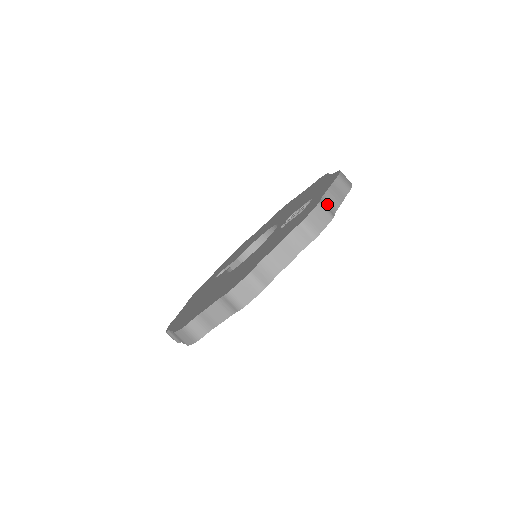
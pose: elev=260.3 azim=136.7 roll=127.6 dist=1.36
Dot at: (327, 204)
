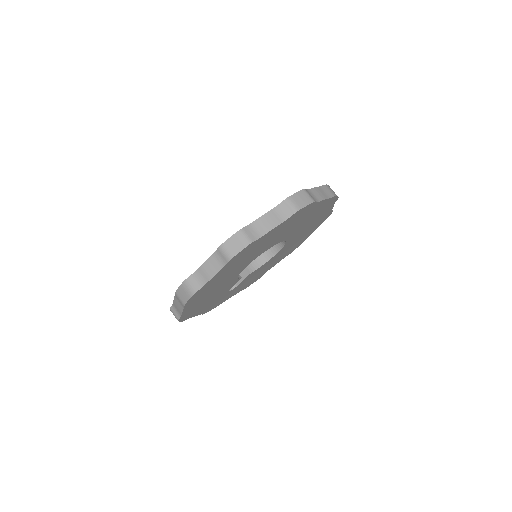
Dot at: (311, 194)
